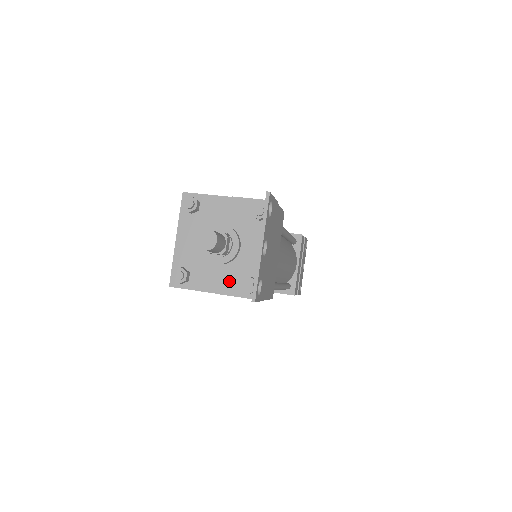
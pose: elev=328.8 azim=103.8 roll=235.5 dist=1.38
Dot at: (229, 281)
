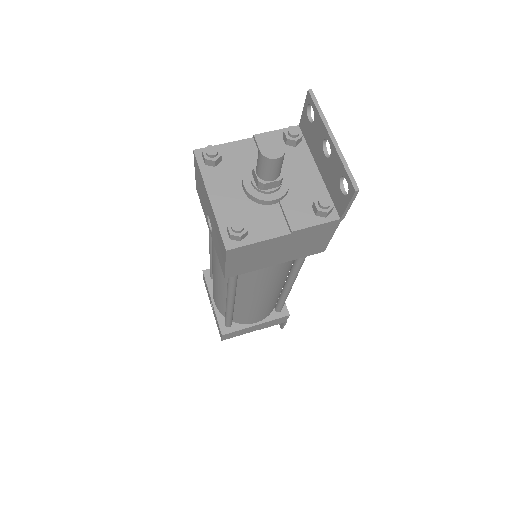
Dot at: (296, 214)
